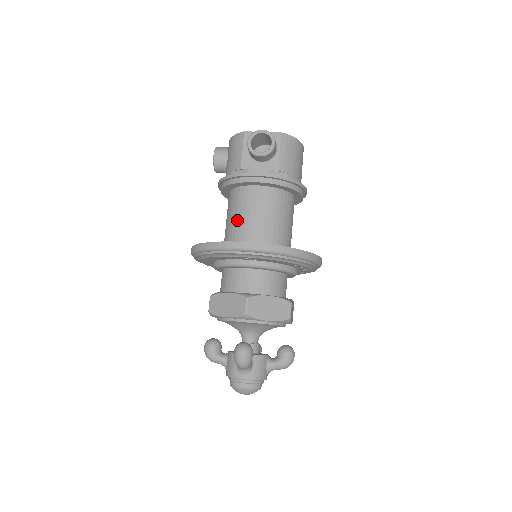
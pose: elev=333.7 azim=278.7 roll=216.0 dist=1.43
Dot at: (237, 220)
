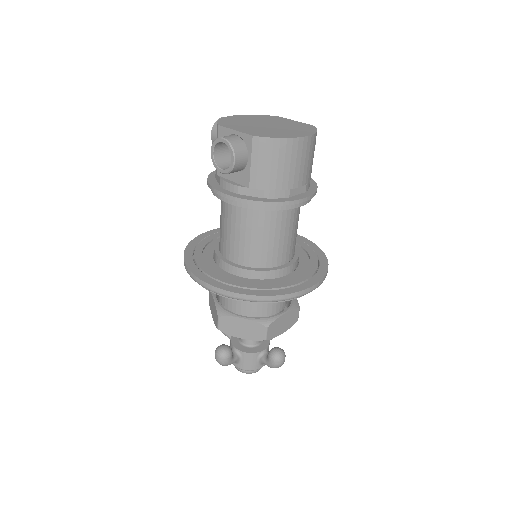
Dot at: (220, 229)
